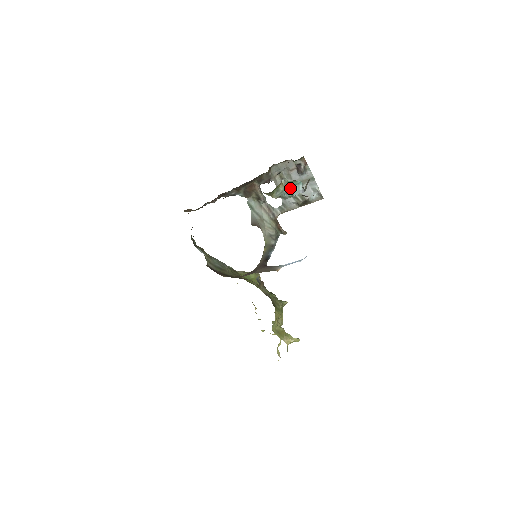
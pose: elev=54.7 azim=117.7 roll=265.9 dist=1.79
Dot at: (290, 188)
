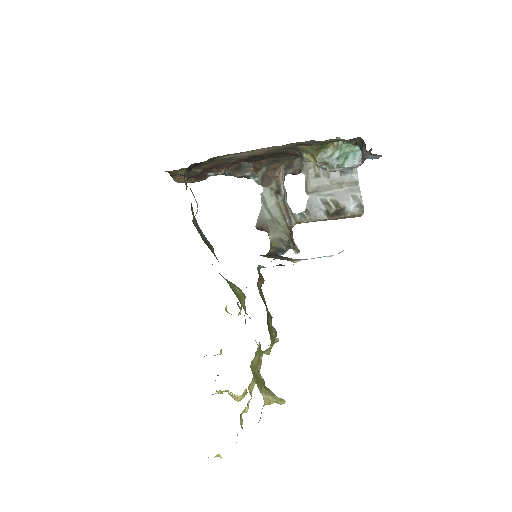
Dot at: (342, 154)
